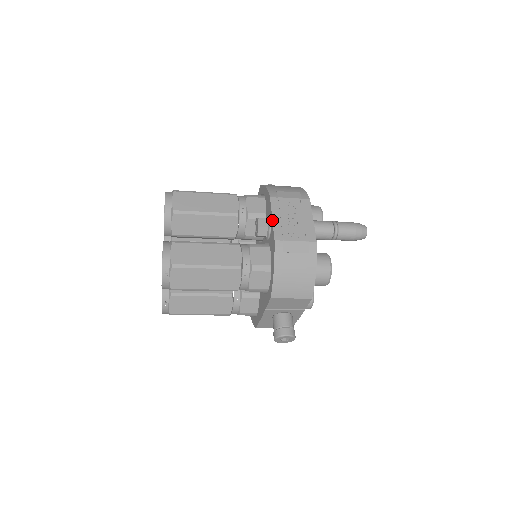
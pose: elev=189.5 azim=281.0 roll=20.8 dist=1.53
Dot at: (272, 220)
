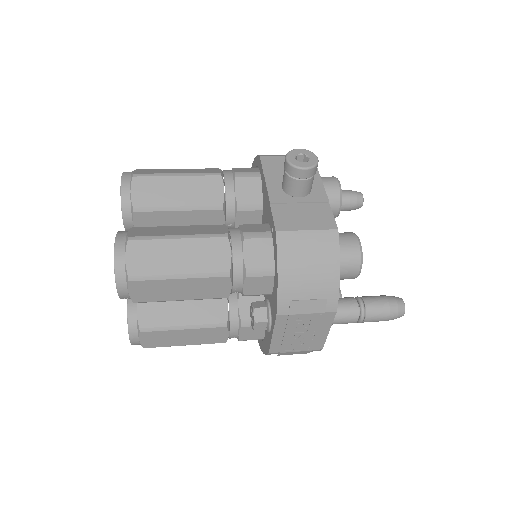
Dot at: (271, 337)
